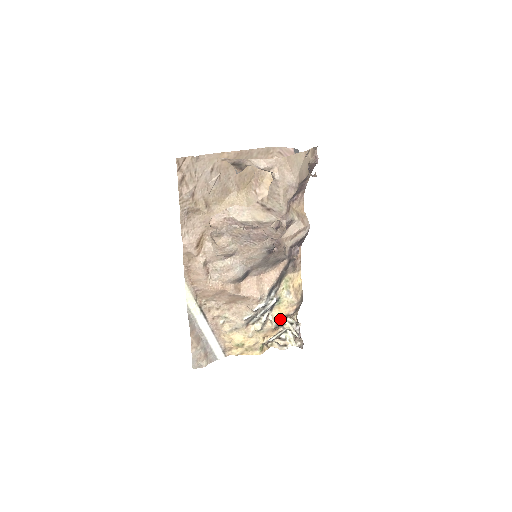
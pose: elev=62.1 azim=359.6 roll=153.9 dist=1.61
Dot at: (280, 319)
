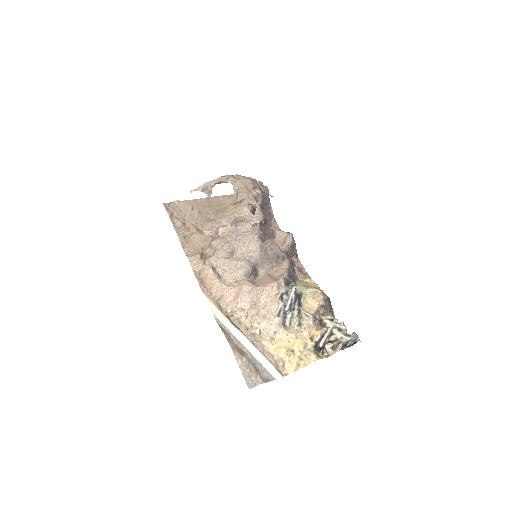
Dot at: (314, 312)
